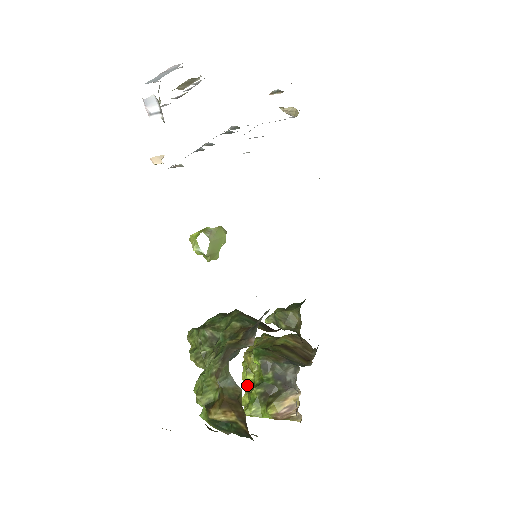
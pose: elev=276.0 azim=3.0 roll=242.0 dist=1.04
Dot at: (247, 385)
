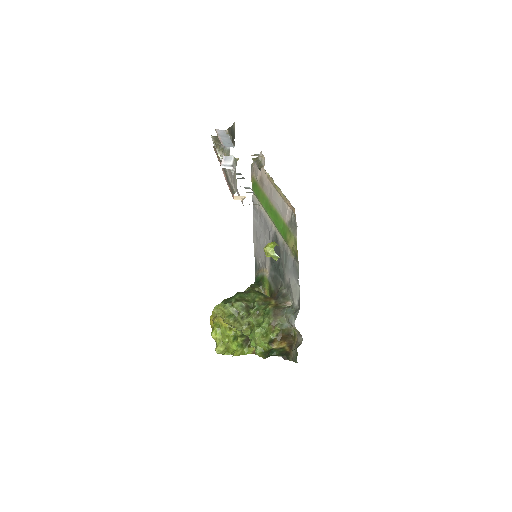
Dot at: (225, 339)
